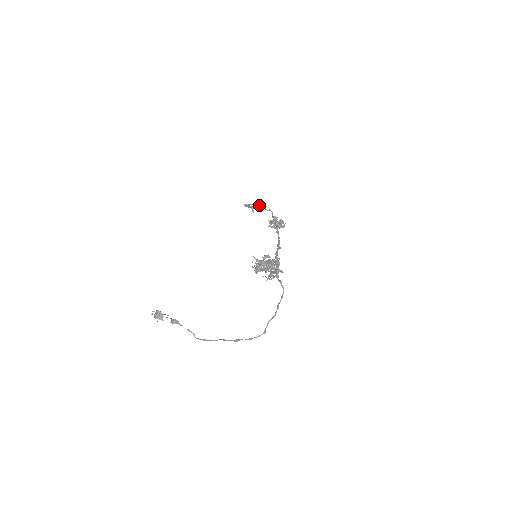
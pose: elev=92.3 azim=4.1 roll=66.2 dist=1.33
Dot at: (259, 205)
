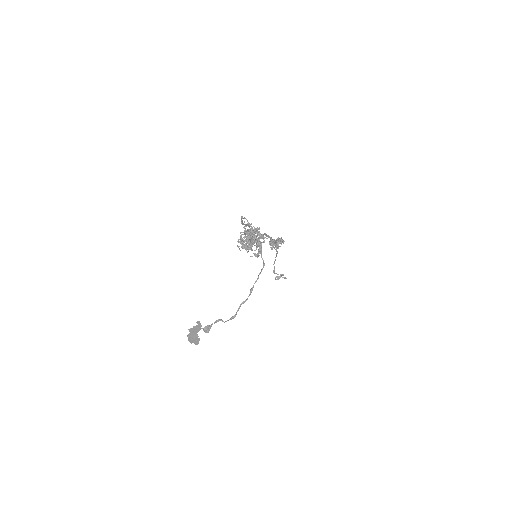
Dot at: occluded
